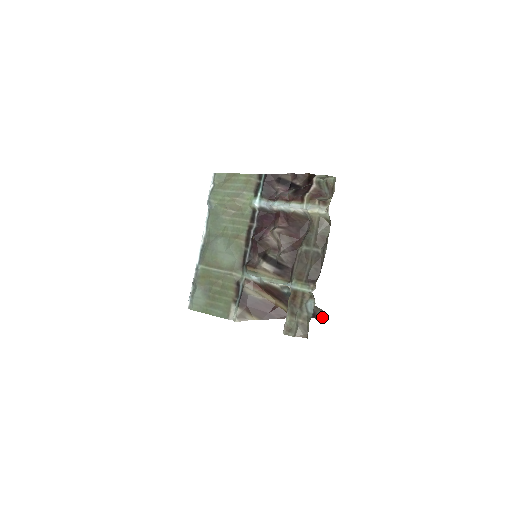
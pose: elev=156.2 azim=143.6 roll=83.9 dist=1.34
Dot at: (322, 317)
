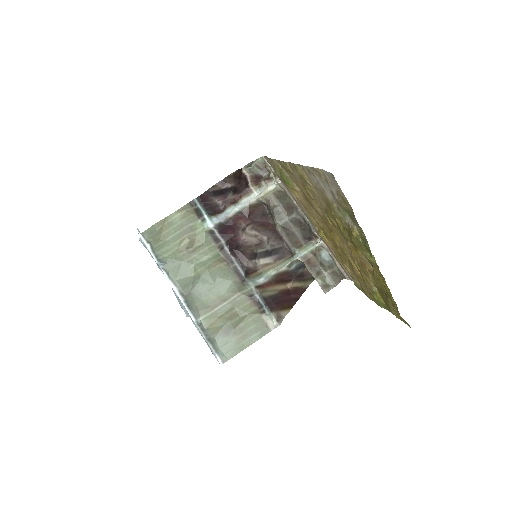
Dot at: occluded
